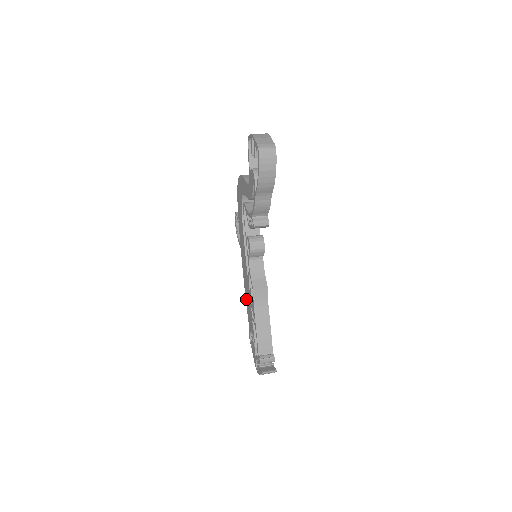
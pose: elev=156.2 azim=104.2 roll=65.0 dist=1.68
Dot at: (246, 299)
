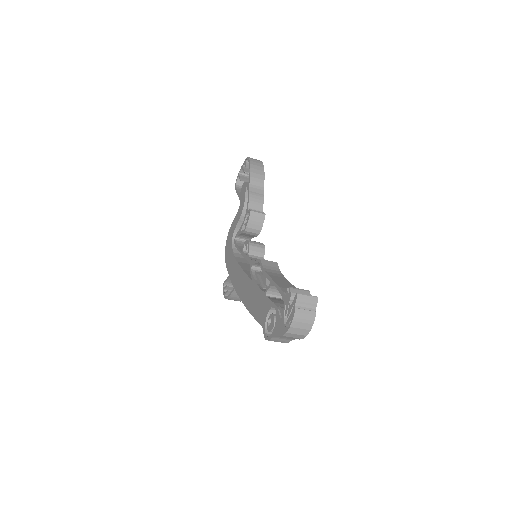
Dot at: (251, 309)
